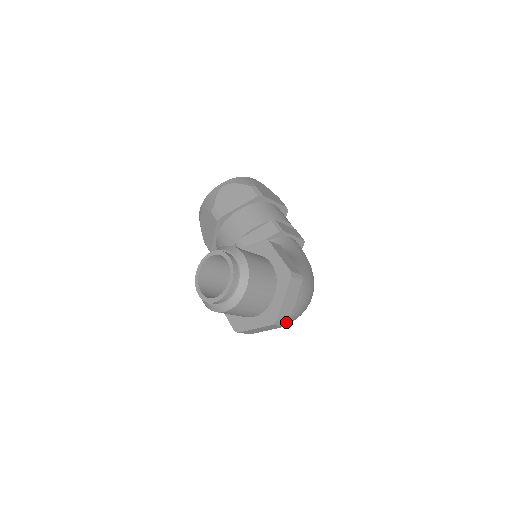
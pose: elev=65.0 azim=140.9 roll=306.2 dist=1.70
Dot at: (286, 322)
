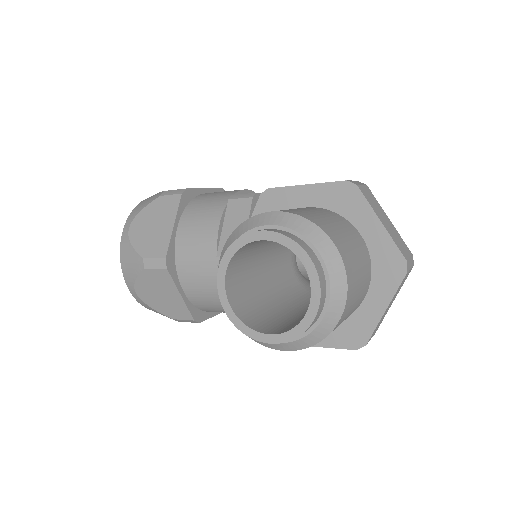
Dot at: (411, 256)
